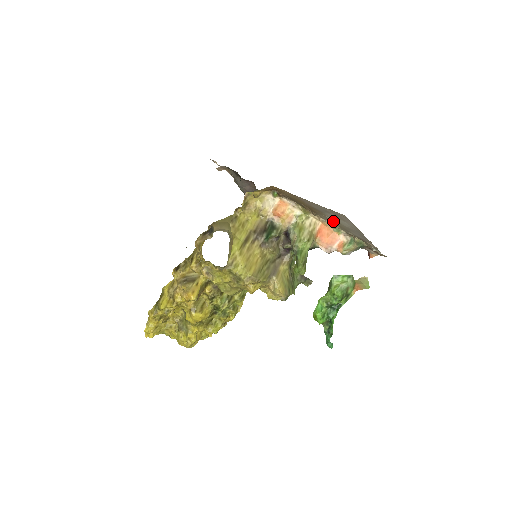
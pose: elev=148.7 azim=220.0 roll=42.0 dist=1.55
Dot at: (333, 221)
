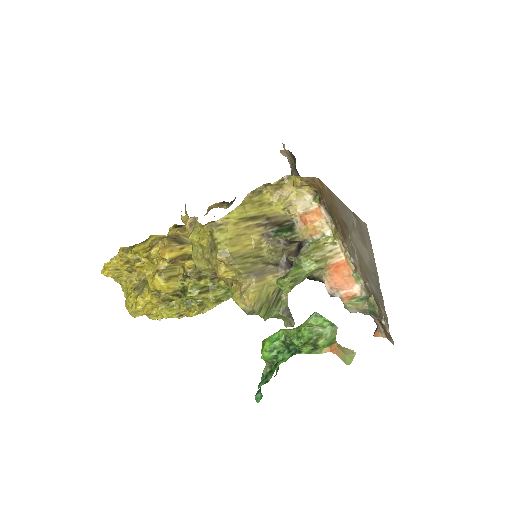
Dot at: (357, 257)
